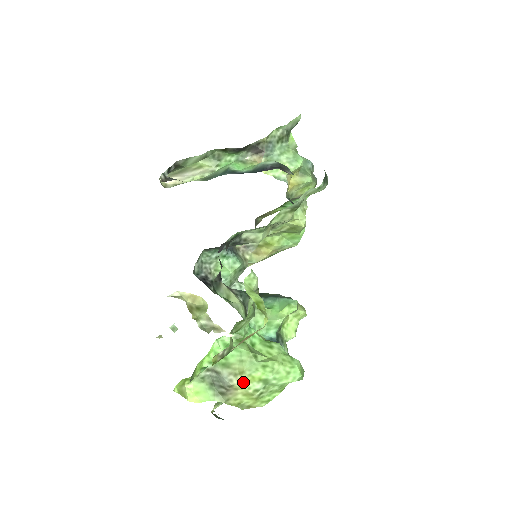
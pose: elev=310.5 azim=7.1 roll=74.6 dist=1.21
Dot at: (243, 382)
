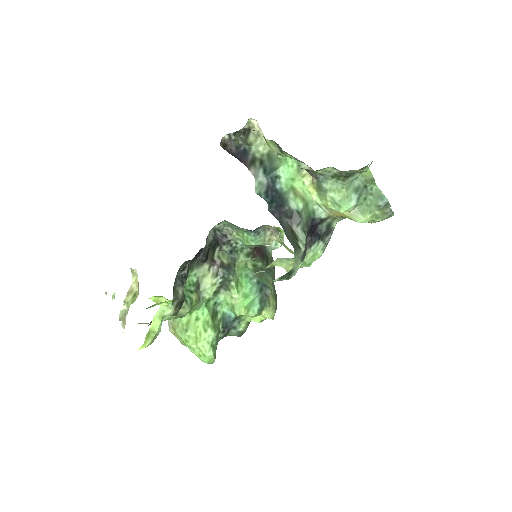
Dot at: (175, 335)
